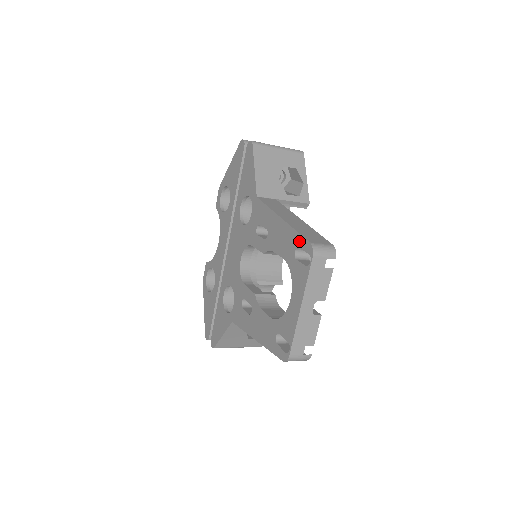
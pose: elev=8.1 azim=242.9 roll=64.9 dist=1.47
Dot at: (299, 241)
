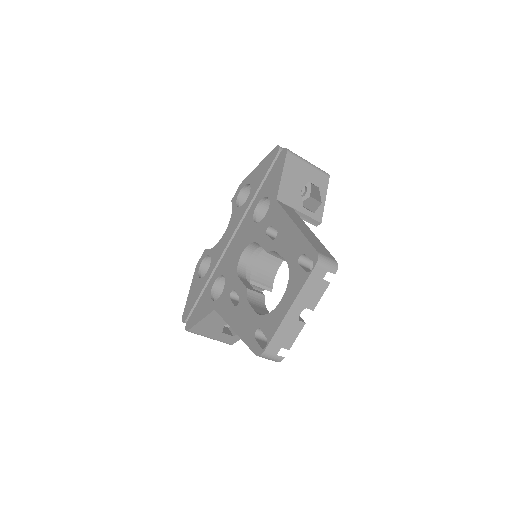
Dot at: (307, 248)
